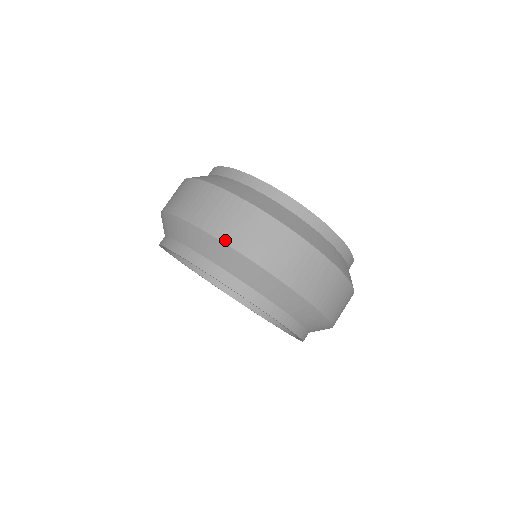
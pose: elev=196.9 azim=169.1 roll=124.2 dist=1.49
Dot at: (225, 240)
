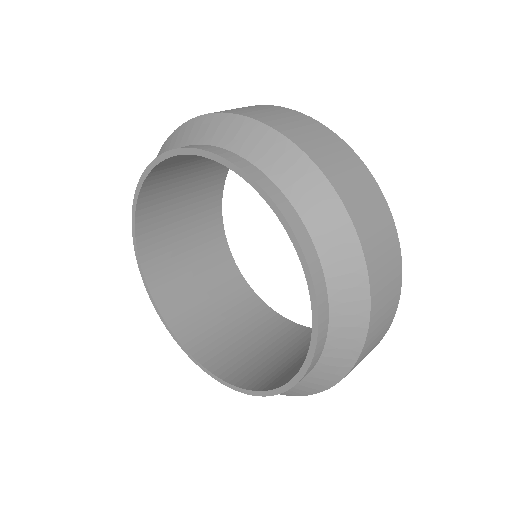
Dot at: (280, 130)
